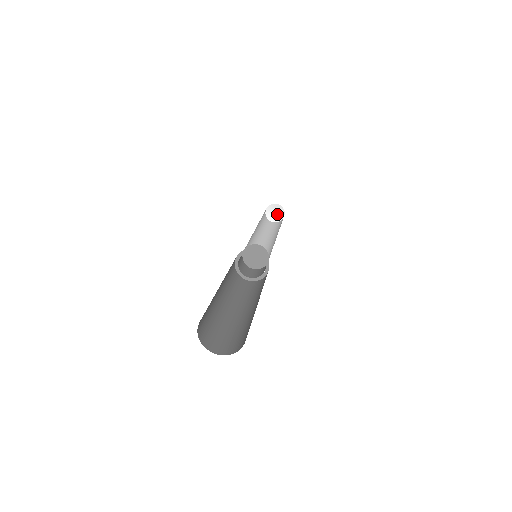
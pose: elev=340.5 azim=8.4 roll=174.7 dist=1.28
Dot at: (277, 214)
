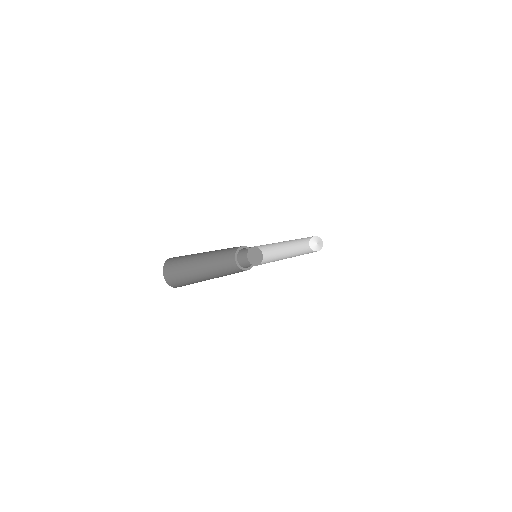
Dot at: (319, 245)
